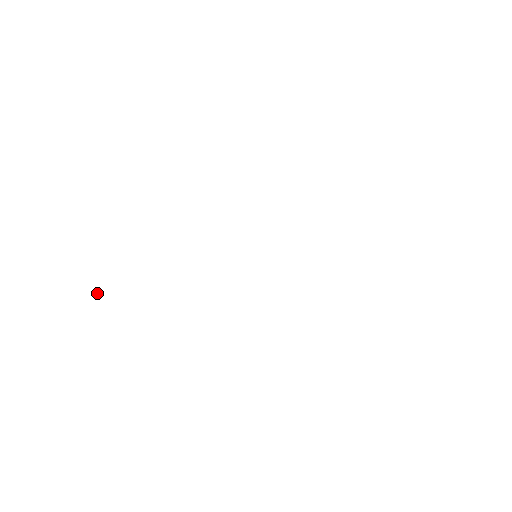
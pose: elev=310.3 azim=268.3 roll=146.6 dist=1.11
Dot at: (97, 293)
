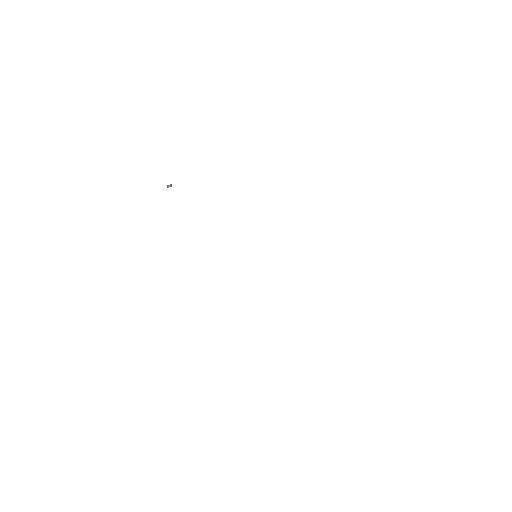
Dot at: (169, 185)
